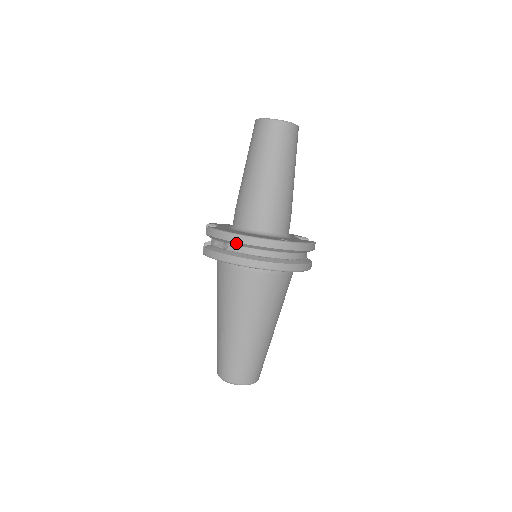
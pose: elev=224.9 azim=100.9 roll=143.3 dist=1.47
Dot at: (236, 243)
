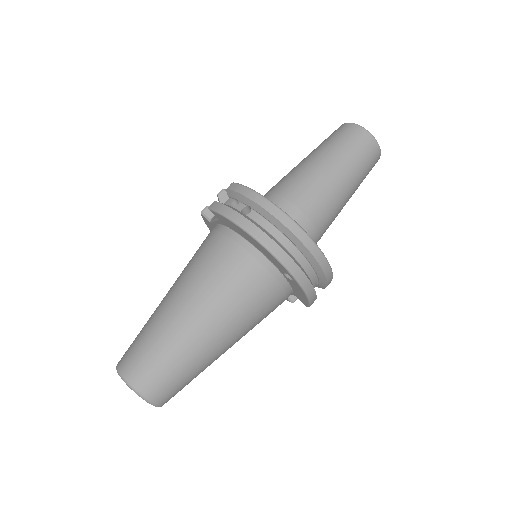
Dot at: (265, 212)
